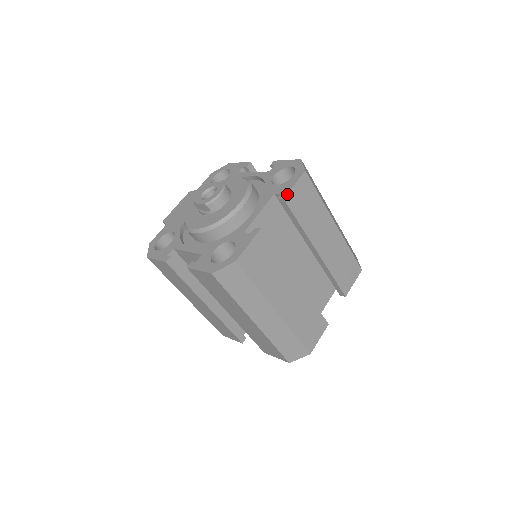
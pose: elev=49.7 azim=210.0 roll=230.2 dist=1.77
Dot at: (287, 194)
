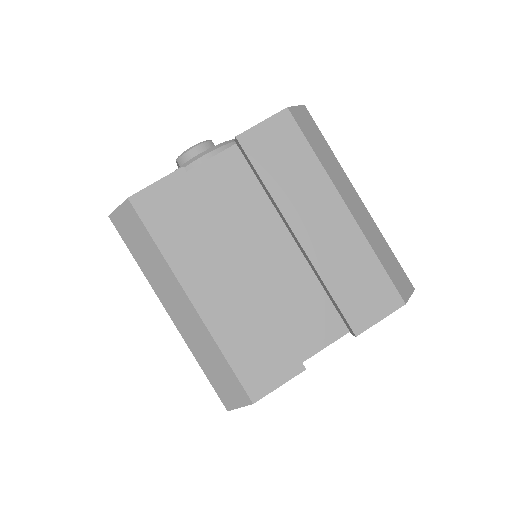
Dot at: (244, 132)
